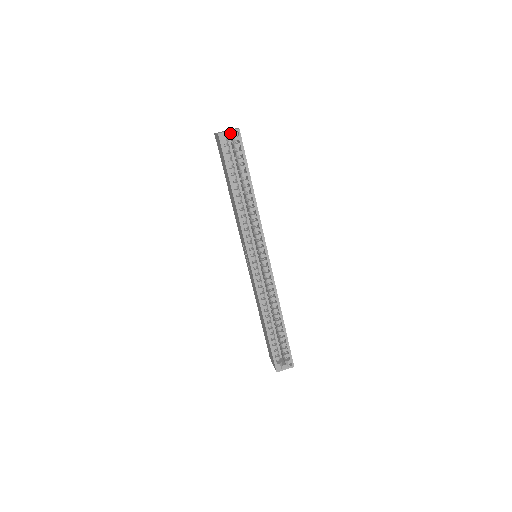
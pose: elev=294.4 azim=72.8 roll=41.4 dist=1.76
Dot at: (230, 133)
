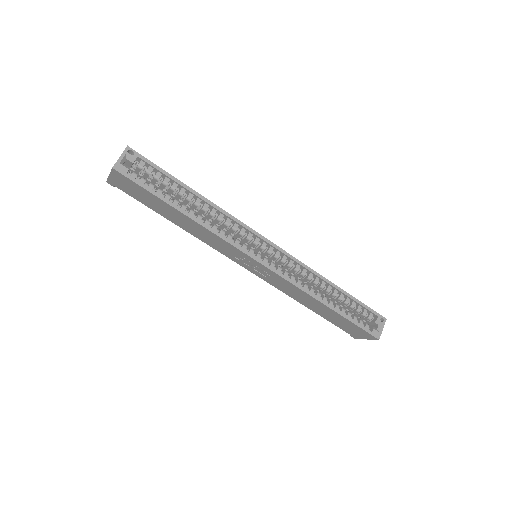
Dot at: (123, 158)
